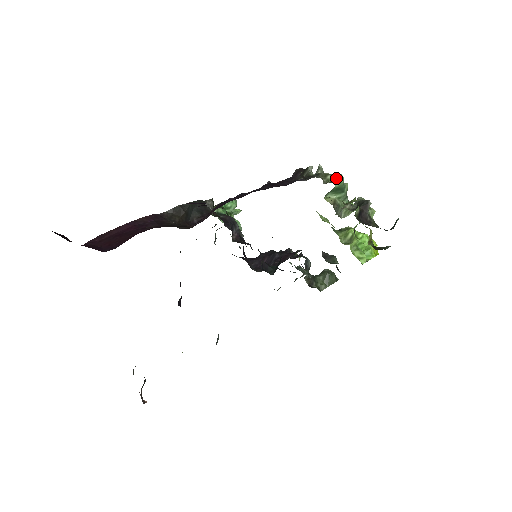
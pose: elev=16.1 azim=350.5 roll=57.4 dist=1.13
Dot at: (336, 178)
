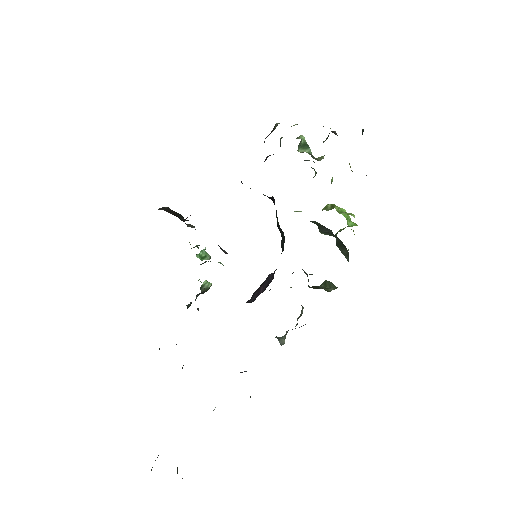
Dot at: (298, 138)
